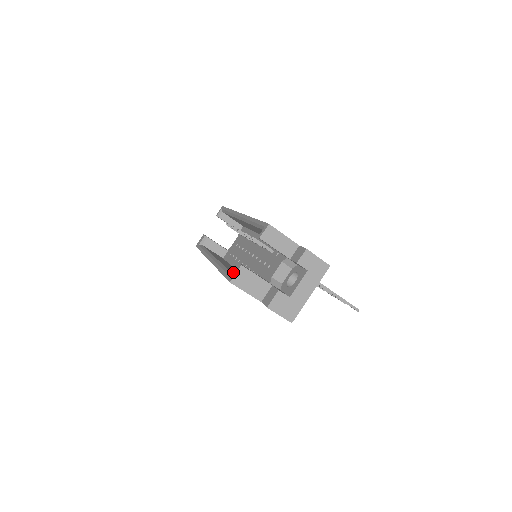
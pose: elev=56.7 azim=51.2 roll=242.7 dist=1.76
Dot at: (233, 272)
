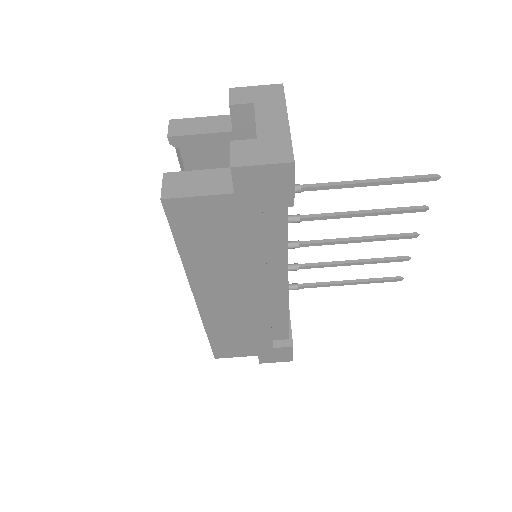
Dot at: occluded
